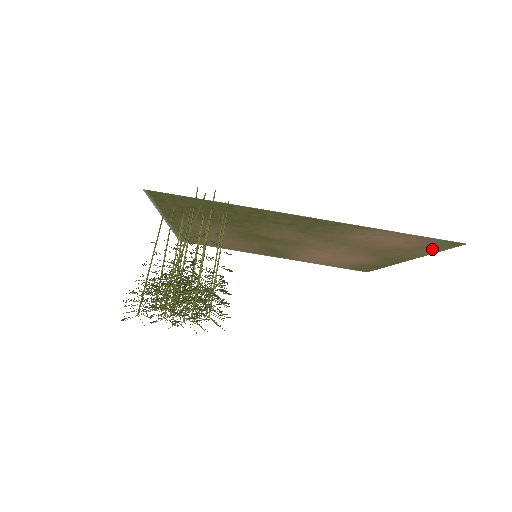
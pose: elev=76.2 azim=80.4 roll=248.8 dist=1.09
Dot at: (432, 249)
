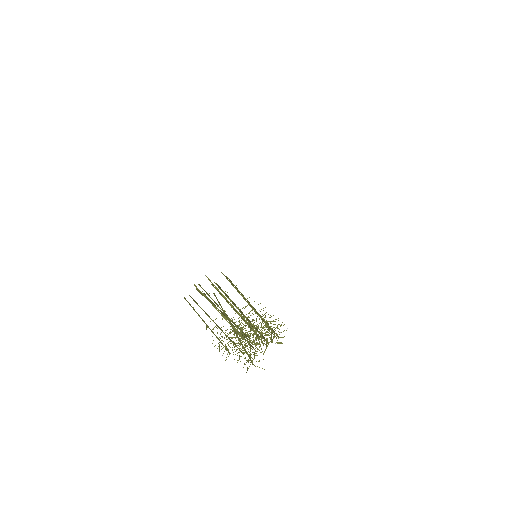
Dot at: occluded
